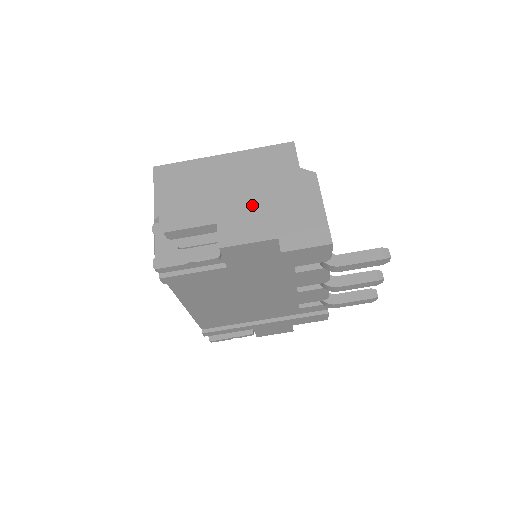
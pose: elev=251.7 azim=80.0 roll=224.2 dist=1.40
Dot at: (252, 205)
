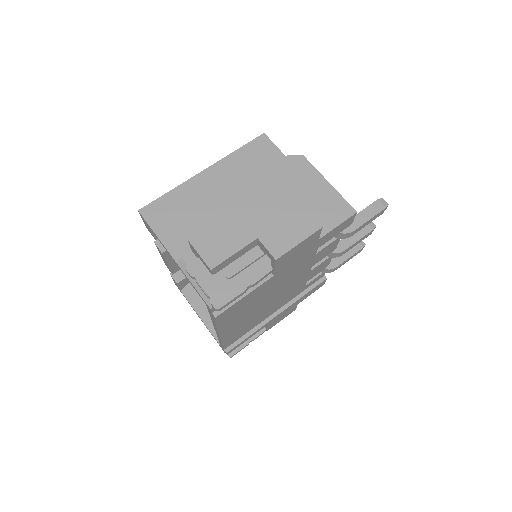
Dot at: (279, 207)
